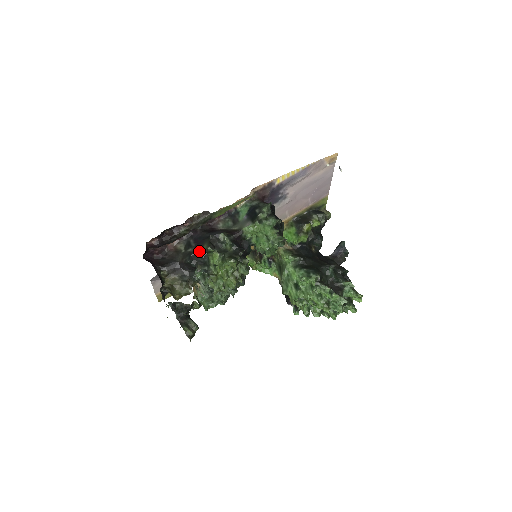
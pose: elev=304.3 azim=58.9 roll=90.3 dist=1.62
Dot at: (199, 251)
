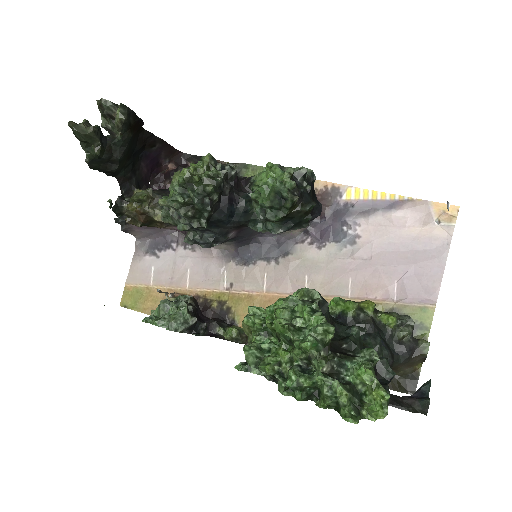
Dot at: occluded
